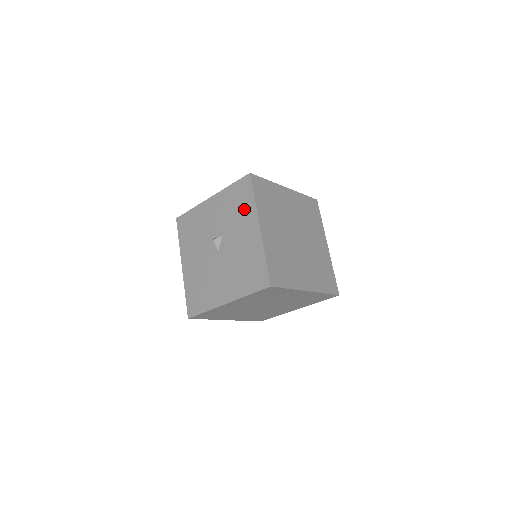
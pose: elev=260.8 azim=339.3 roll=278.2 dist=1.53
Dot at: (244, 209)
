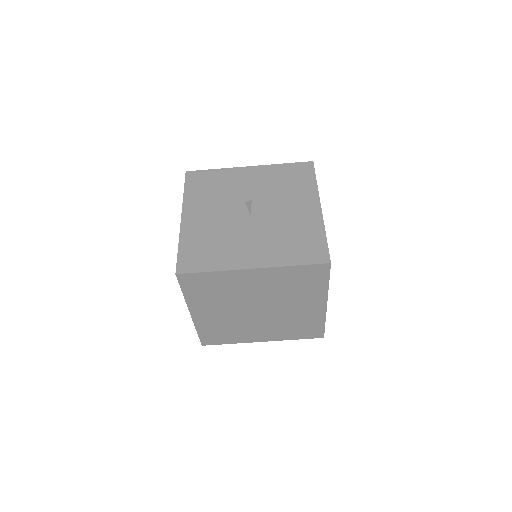
Dot at: (300, 187)
